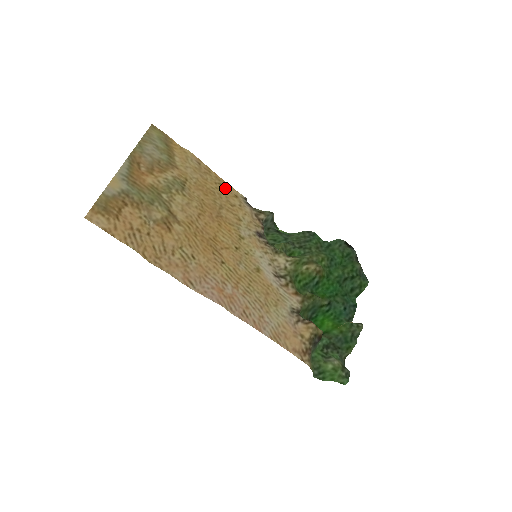
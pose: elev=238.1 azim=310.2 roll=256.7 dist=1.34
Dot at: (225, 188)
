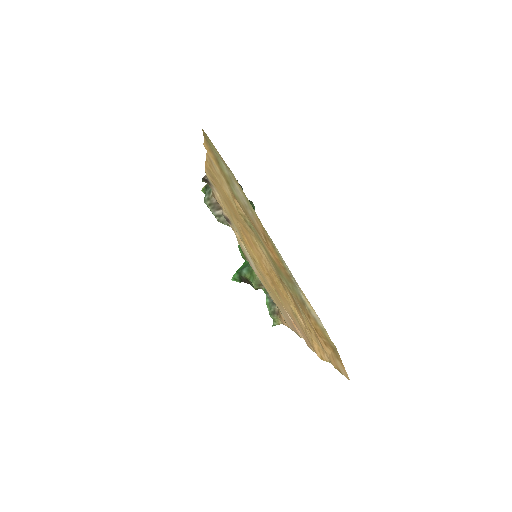
Dot at: (215, 181)
